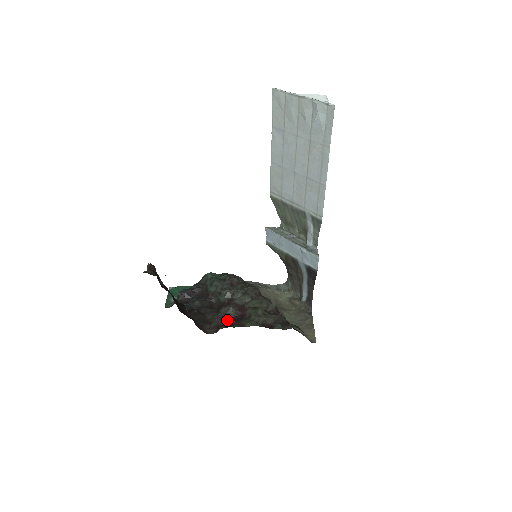
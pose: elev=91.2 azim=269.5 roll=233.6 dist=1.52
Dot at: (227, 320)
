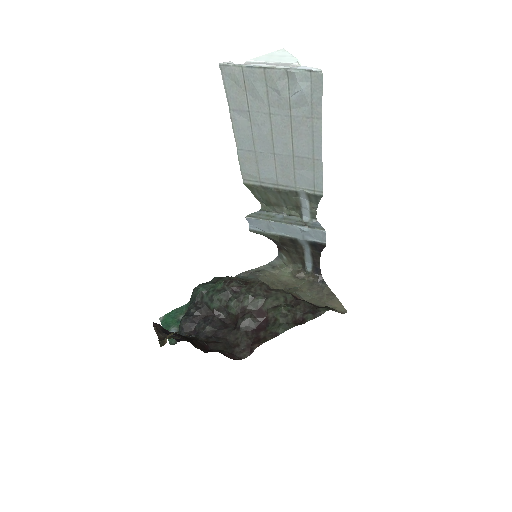
Dot at: (253, 334)
